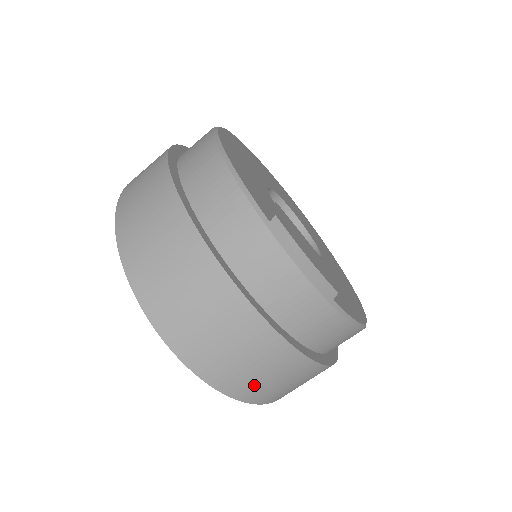
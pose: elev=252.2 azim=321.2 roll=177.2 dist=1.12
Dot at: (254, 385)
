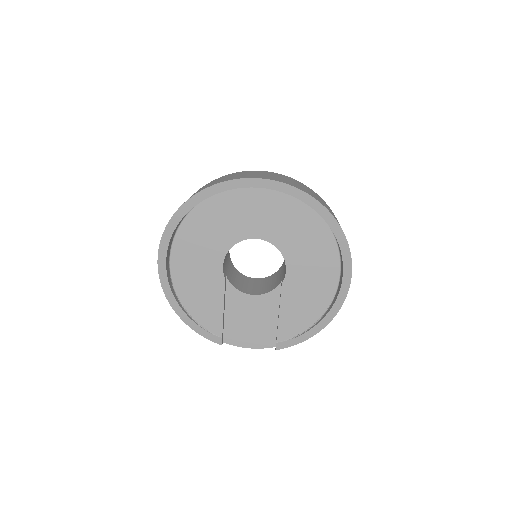
Dot at: (306, 190)
